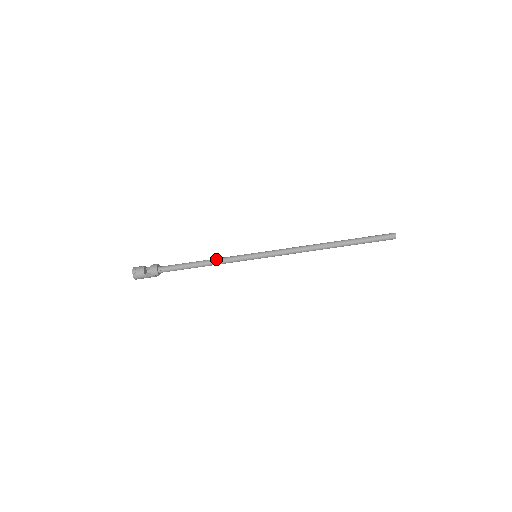
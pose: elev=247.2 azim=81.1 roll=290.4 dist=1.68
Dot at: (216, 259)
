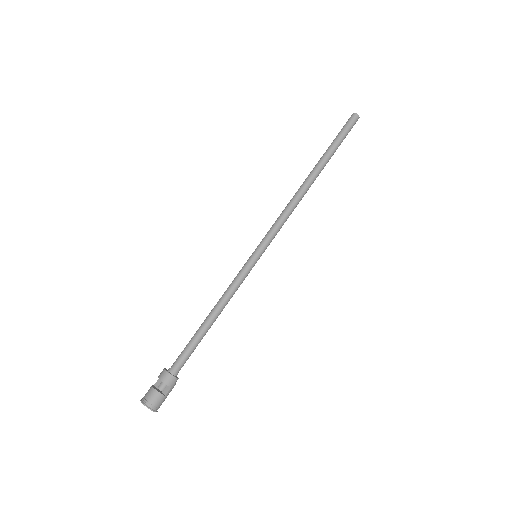
Dot at: (221, 299)
